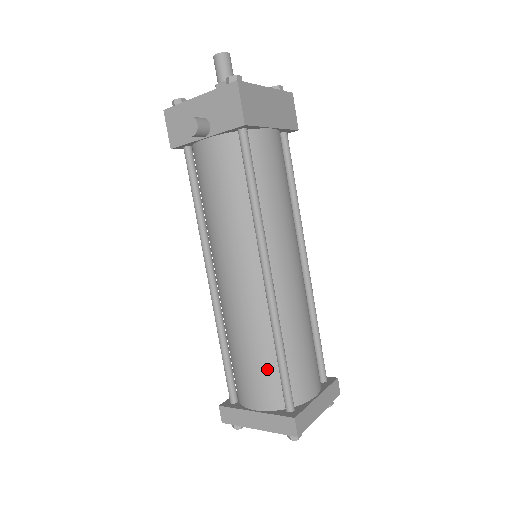
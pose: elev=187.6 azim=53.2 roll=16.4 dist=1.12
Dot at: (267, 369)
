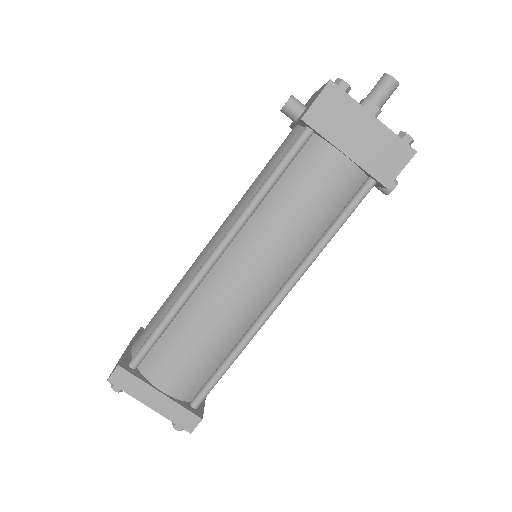
Dot at: (157, 323)
